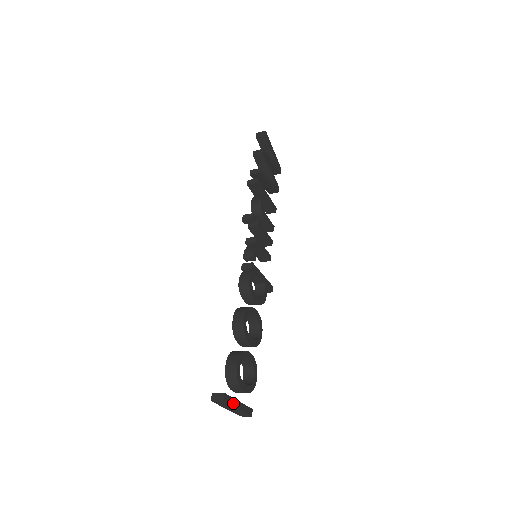
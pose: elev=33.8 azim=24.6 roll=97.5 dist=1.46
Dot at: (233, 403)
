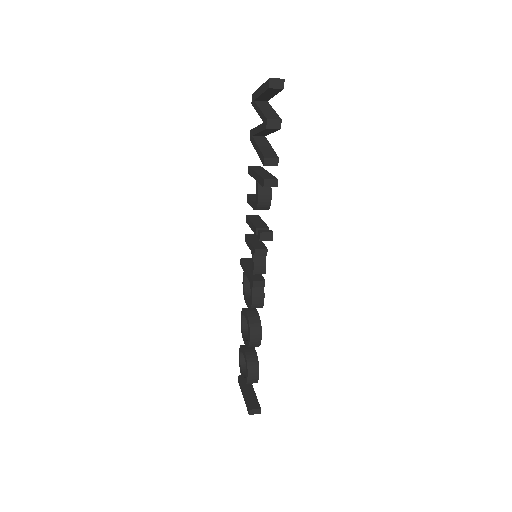
Dot at: (256, 400)
